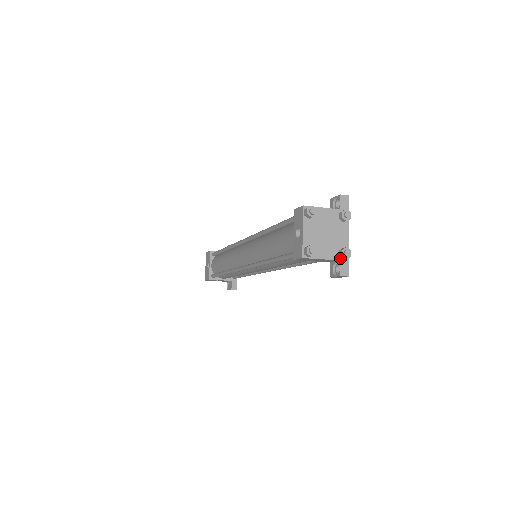
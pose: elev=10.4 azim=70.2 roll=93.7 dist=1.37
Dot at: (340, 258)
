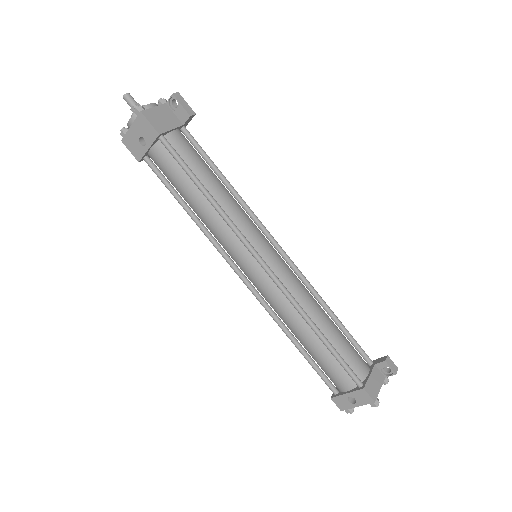
Dot at: occluded
